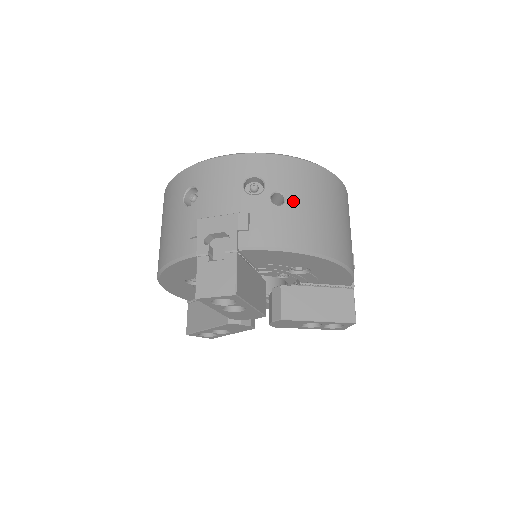
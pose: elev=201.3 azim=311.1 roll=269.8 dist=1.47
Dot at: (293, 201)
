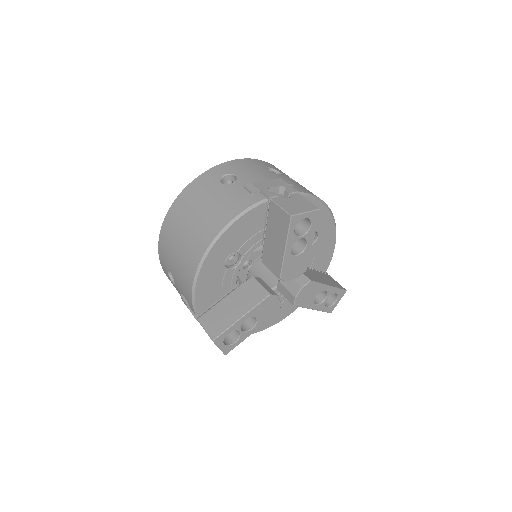
Dot at: occluded
